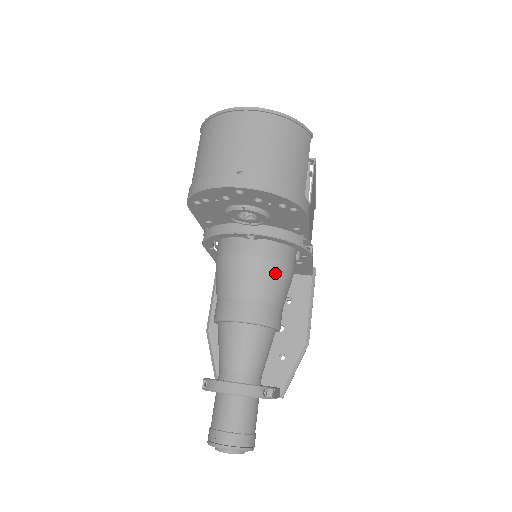
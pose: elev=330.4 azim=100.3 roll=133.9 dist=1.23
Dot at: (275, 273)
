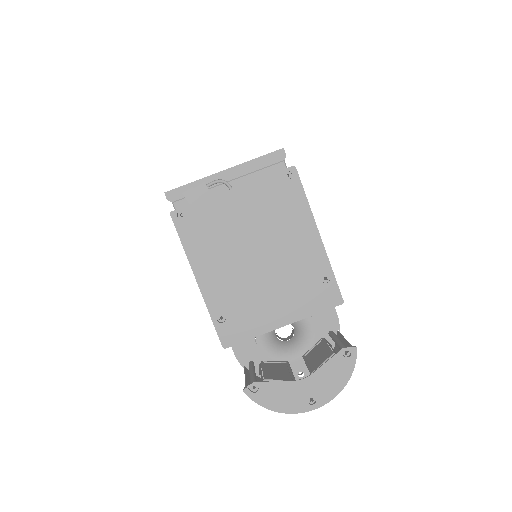
Dot at: occluded
